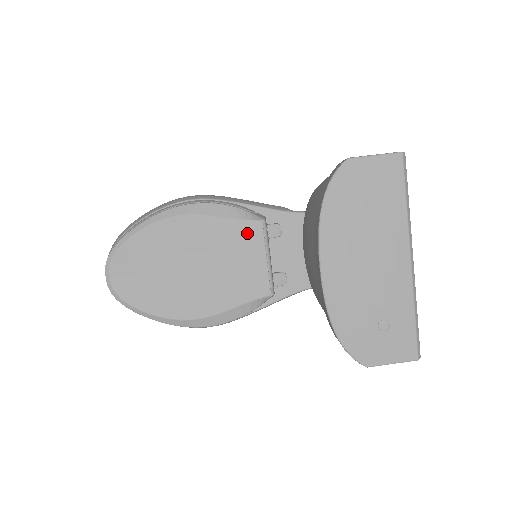
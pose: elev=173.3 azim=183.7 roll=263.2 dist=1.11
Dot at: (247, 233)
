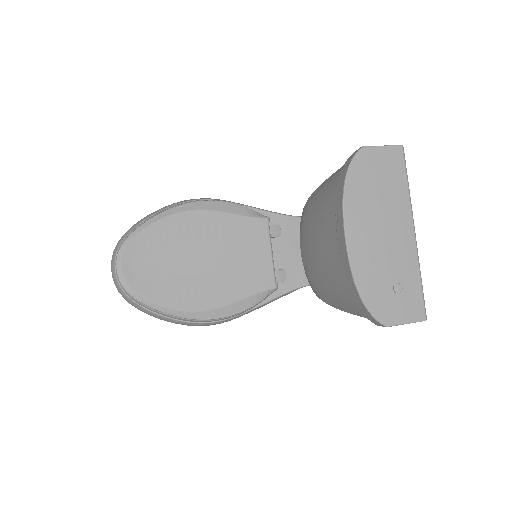
Dot at: (254, 229)
